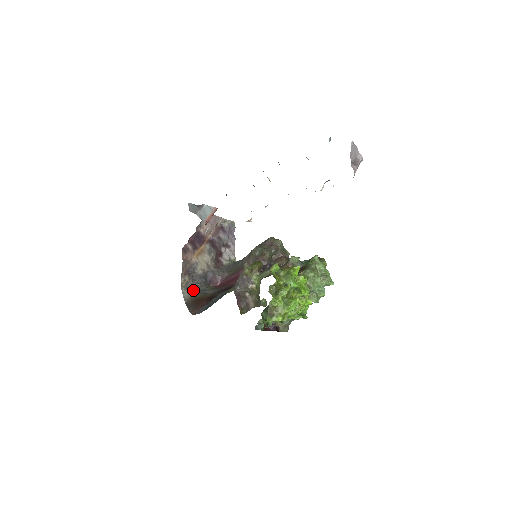
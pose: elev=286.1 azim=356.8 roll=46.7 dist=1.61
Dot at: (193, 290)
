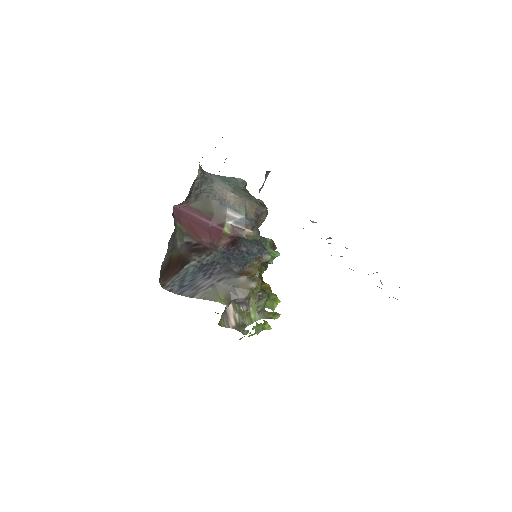
Dot at: (170, 245)
